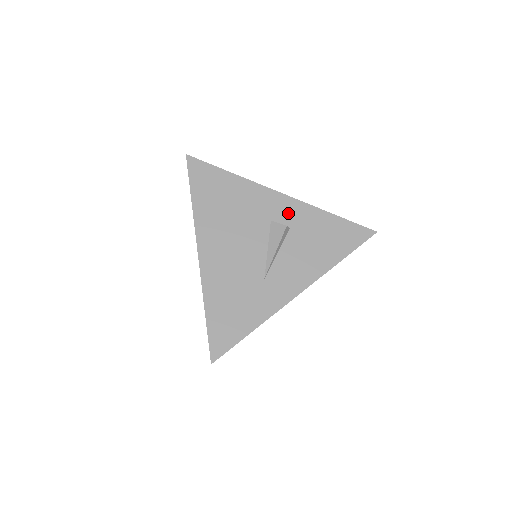
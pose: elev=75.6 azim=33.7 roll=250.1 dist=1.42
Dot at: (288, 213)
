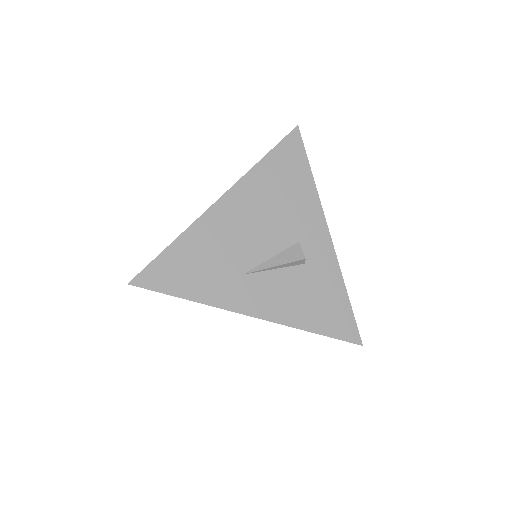
Dot at: (317, 252)
